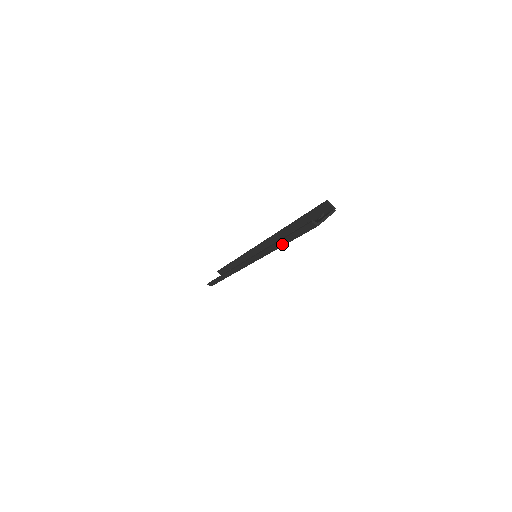
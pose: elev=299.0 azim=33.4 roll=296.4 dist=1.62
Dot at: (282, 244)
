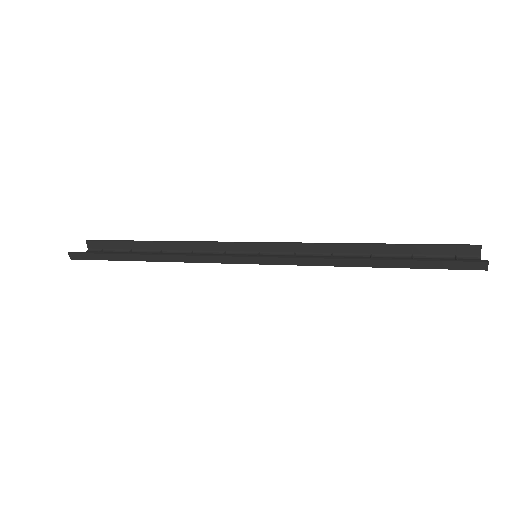
Dot at: (381, 265)
